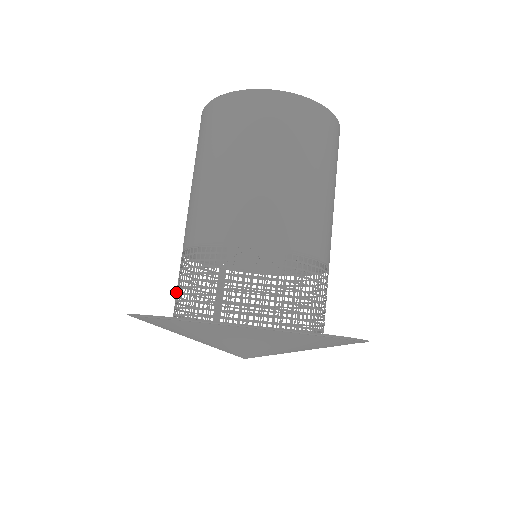
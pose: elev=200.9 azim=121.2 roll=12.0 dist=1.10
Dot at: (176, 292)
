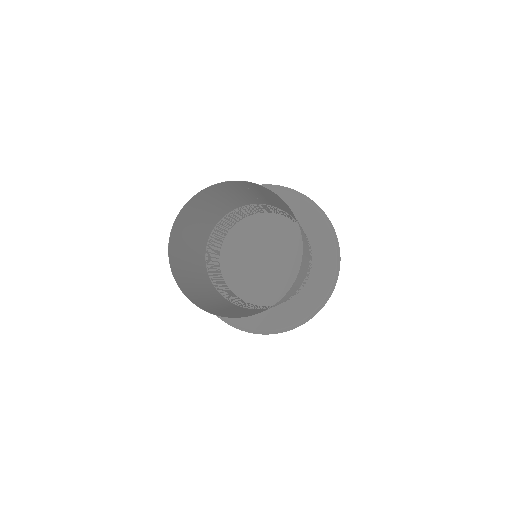
Dot at: occluded
